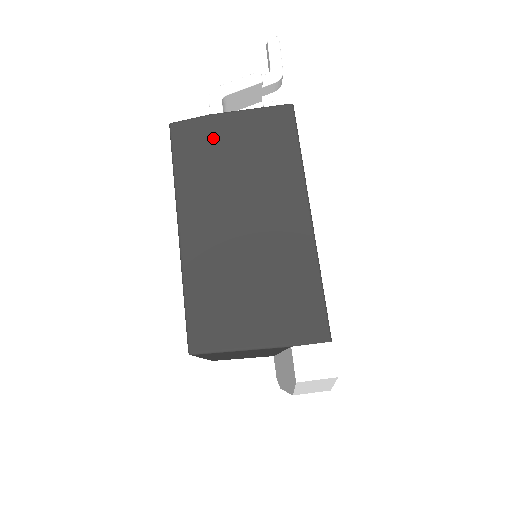
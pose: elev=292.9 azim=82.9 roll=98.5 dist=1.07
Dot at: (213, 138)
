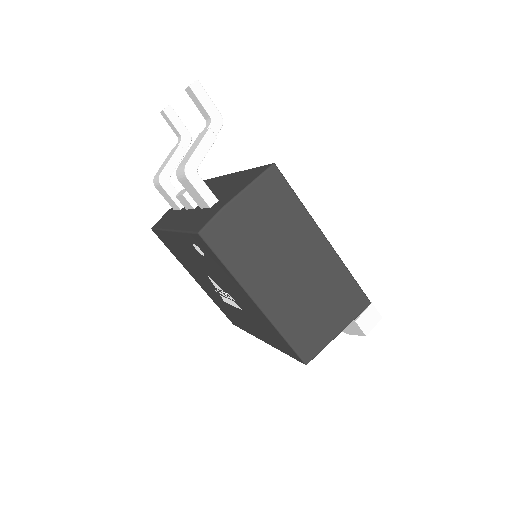
Dot at: (237, 225)
